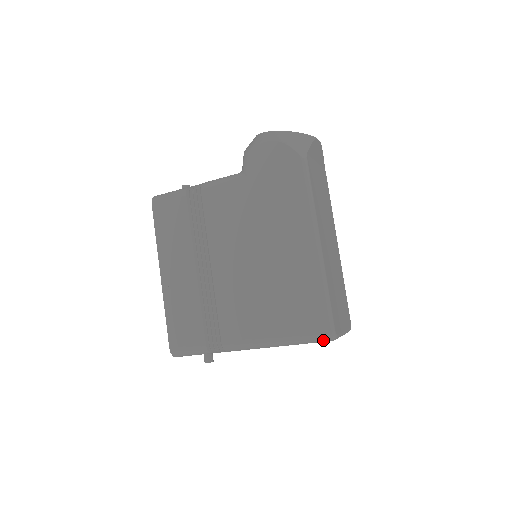
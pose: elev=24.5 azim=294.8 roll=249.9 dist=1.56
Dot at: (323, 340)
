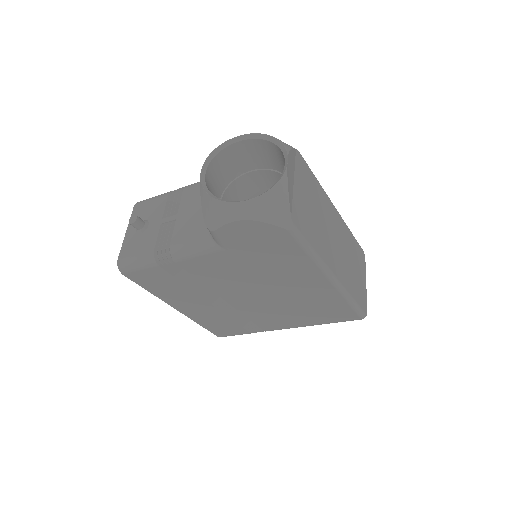
Dot at: occluded
